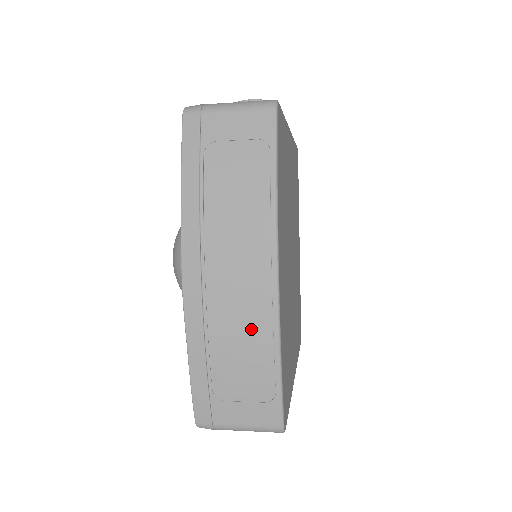
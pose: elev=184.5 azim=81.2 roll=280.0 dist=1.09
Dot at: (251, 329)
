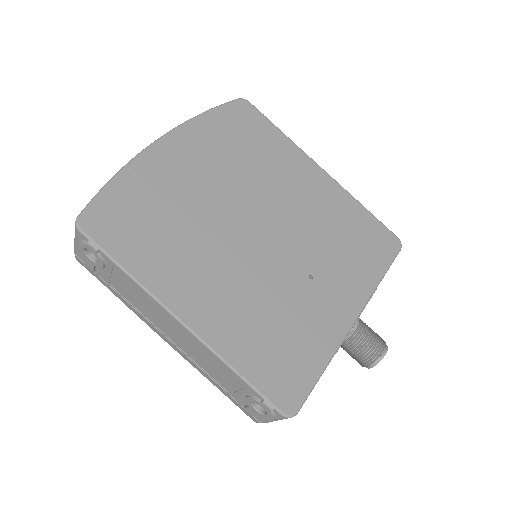
Dot at: occluded
